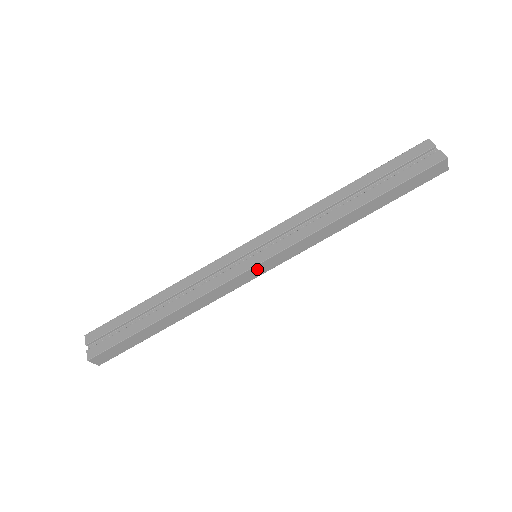
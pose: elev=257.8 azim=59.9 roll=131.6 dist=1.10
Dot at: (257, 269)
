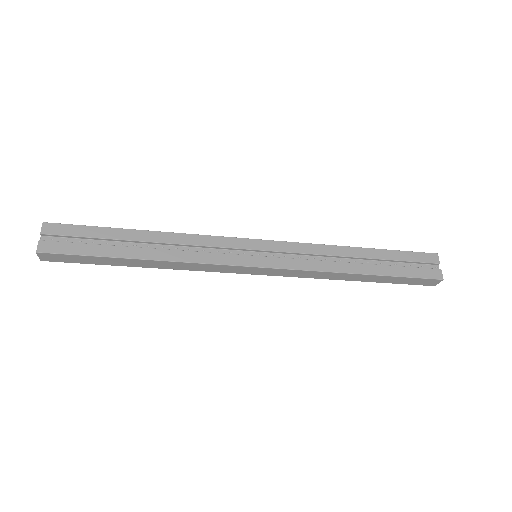
Dot at: (252, 269)
